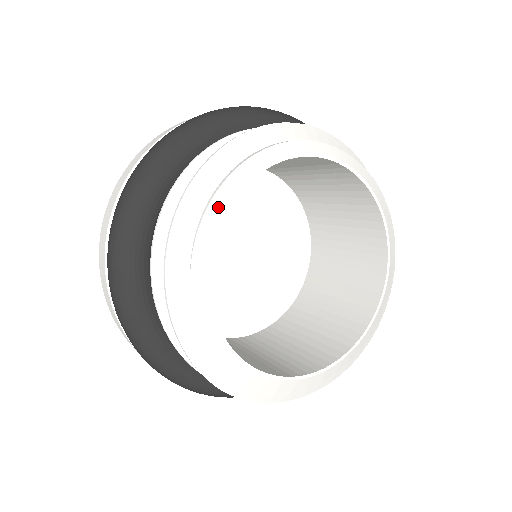
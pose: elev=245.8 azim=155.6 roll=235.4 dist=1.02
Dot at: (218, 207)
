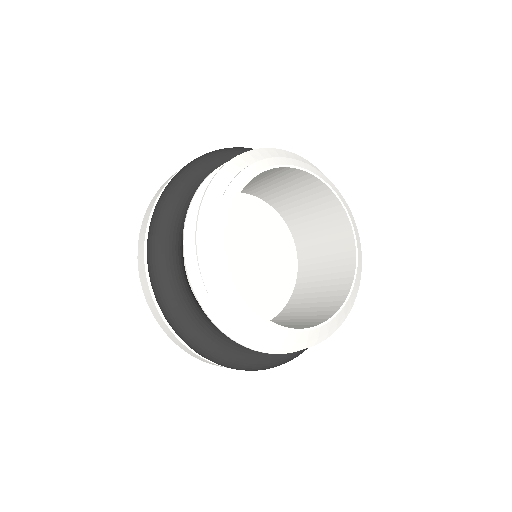
Dot at: (253, 170)
